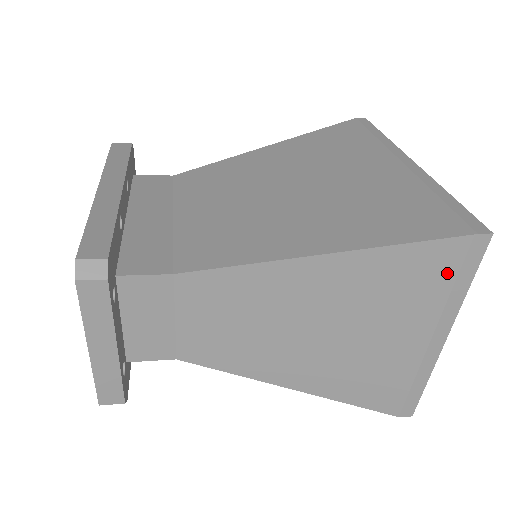
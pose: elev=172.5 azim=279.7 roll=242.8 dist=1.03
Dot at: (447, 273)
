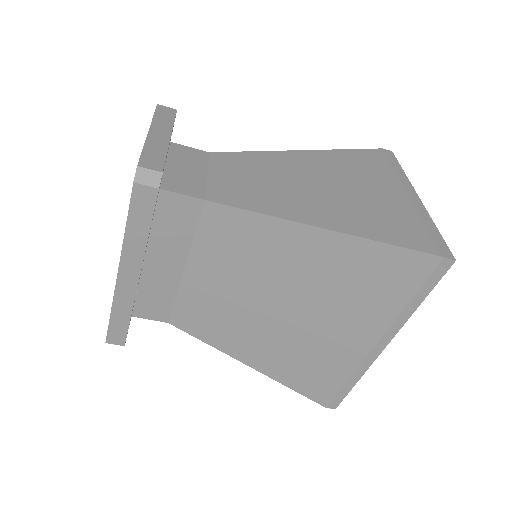
Dot at: (383, 161)
